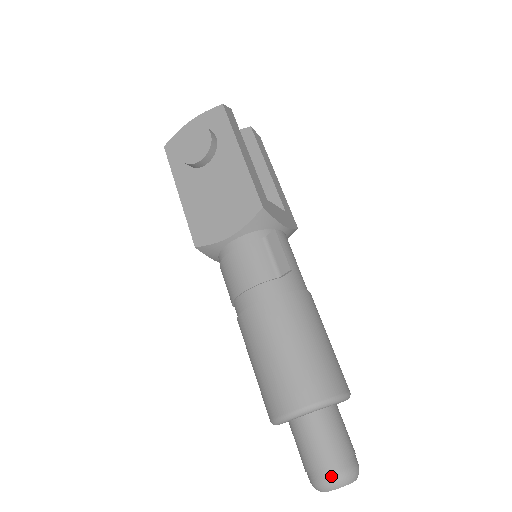
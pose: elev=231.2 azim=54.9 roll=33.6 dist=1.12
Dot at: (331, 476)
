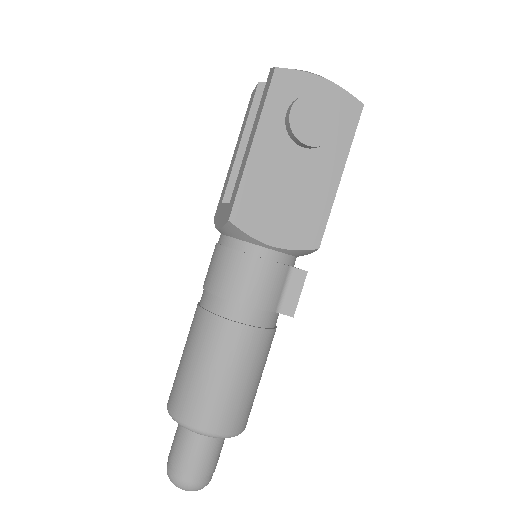
Dot at: (198, 484)
